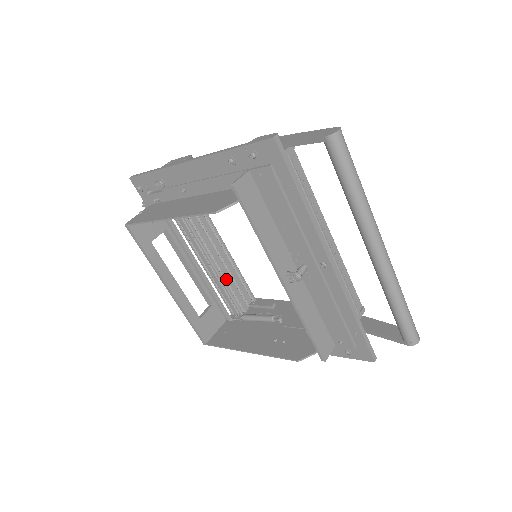
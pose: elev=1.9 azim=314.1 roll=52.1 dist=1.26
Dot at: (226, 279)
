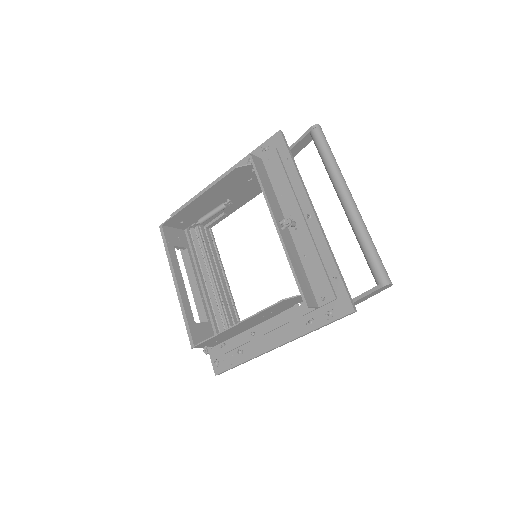
Dot at: (225, 308)
